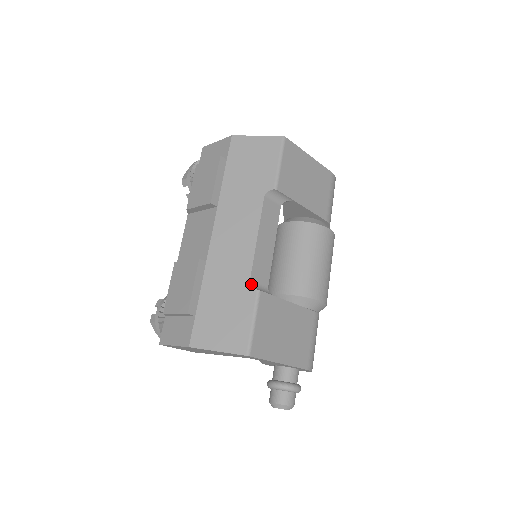
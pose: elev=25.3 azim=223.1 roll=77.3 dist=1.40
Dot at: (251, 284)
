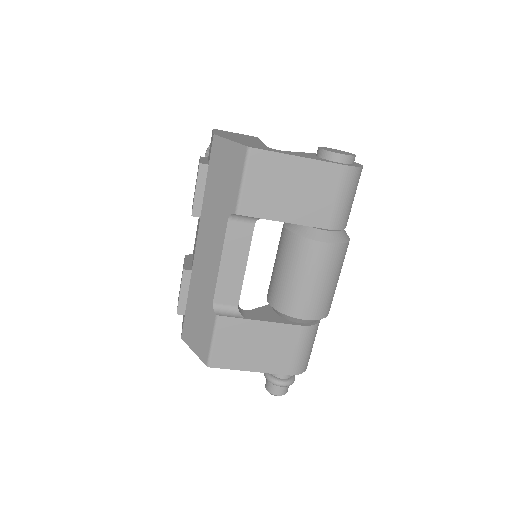
Dot at: (214, 306)
